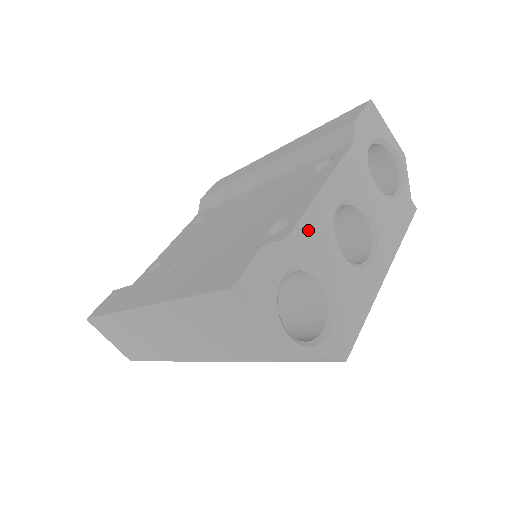
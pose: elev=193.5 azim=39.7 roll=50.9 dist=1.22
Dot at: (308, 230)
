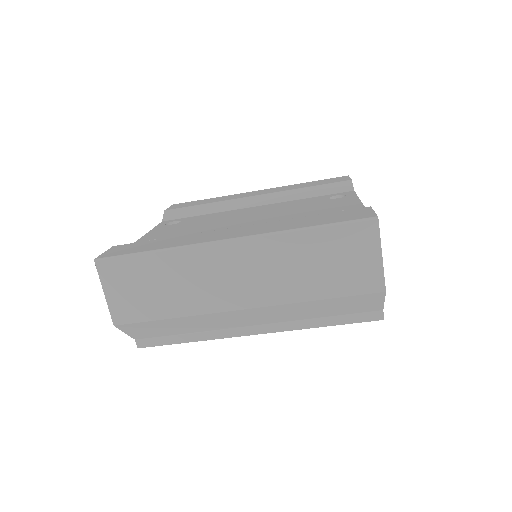
Dot at: occluded
